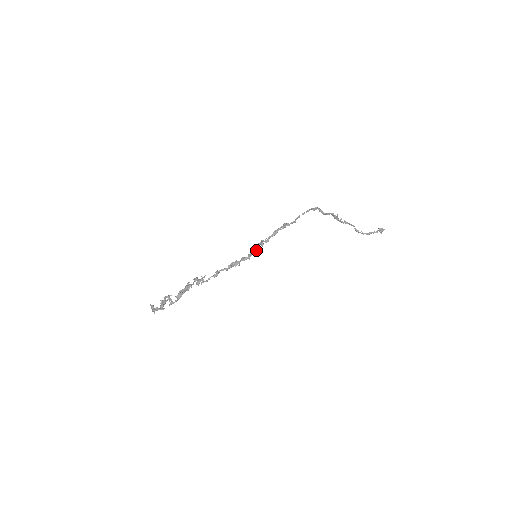
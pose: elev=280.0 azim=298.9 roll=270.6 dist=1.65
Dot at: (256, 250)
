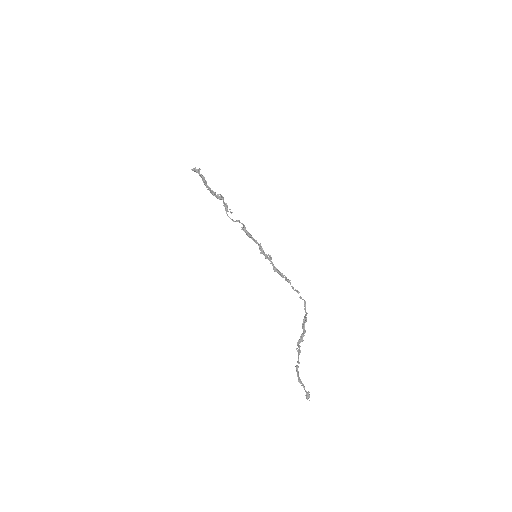
Dot at: occluded
